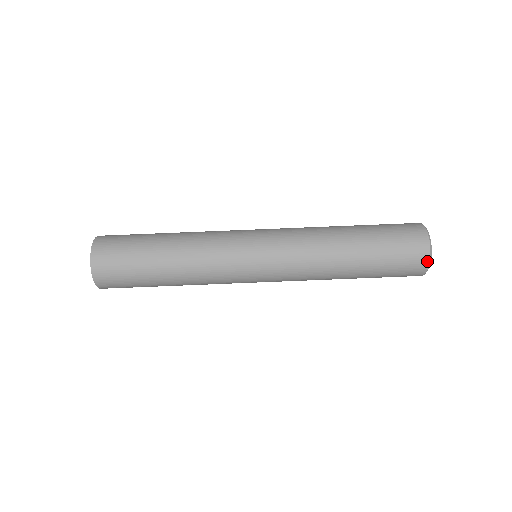
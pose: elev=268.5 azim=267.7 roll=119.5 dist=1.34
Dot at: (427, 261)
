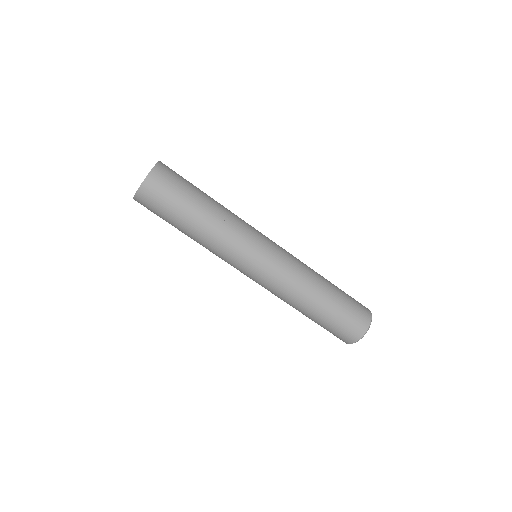
Dot at: (355, 341)
